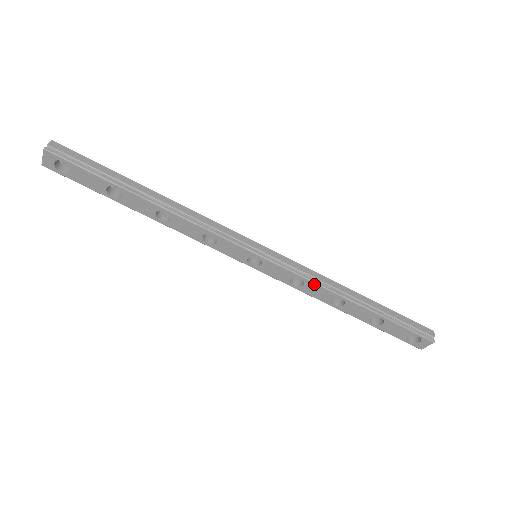
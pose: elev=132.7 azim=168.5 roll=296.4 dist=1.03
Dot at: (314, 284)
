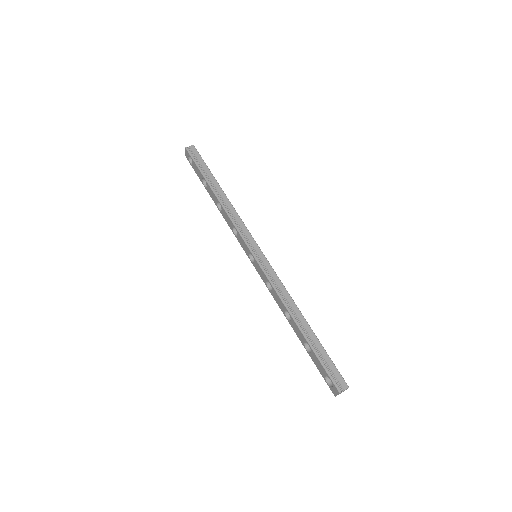
Dot at: (276, 292)
